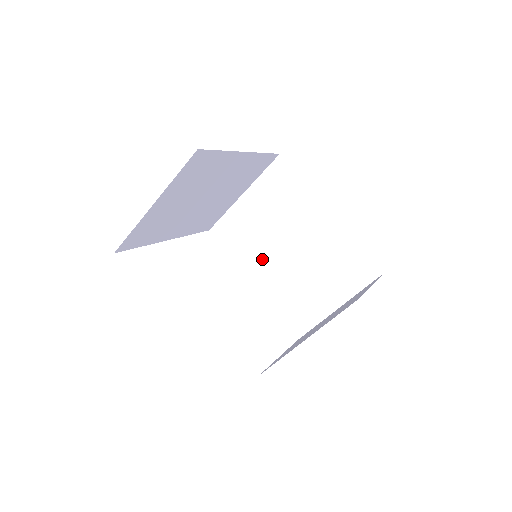
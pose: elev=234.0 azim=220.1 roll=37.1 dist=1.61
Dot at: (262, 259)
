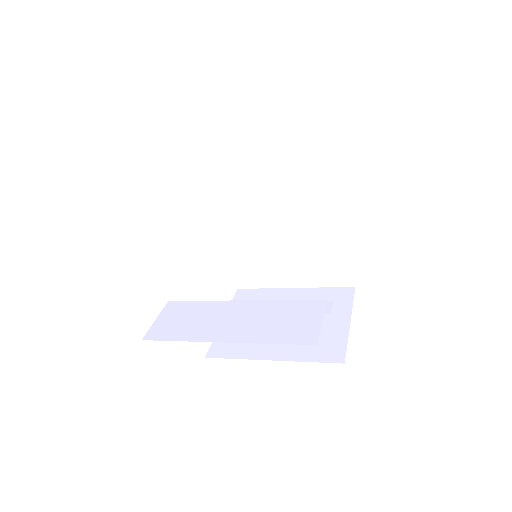
Dot at: (242, 210)
